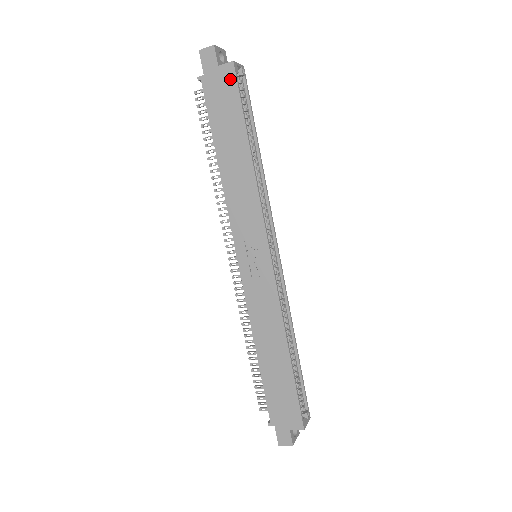
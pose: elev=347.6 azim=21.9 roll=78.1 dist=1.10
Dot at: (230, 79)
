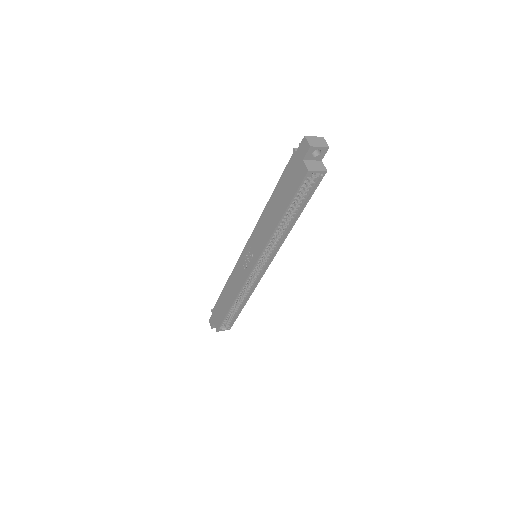
Dot at: (301, 176)
